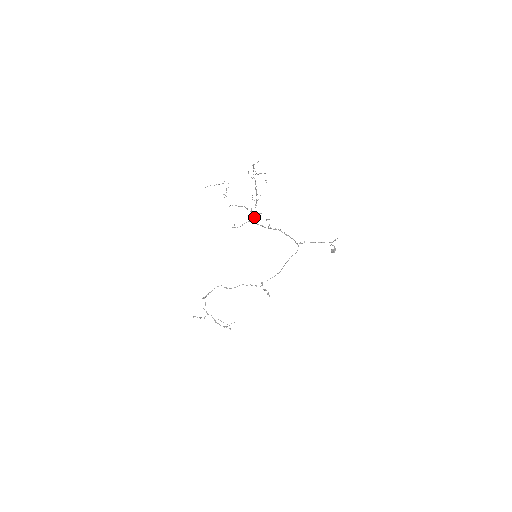
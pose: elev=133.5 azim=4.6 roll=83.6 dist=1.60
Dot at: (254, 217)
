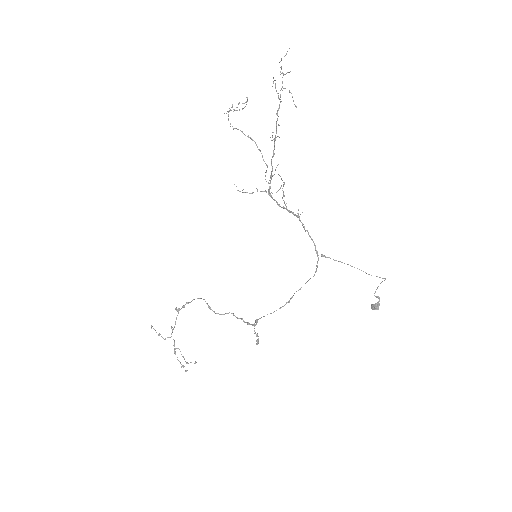
Dot at: (270, 181)
